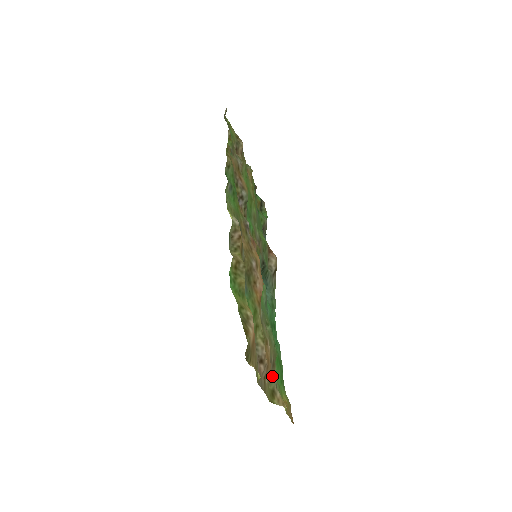
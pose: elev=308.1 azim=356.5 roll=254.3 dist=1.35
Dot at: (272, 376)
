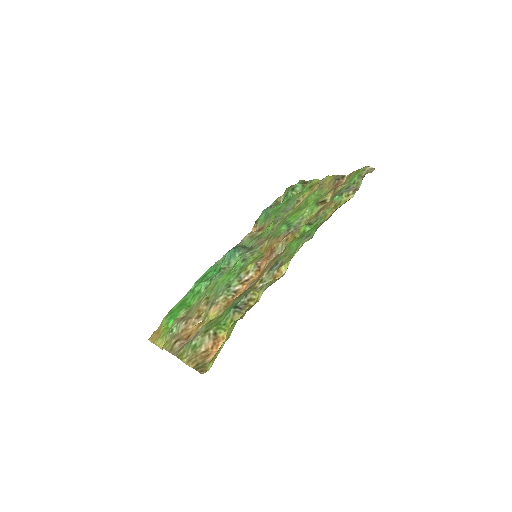
Dot at: (178, 333)
